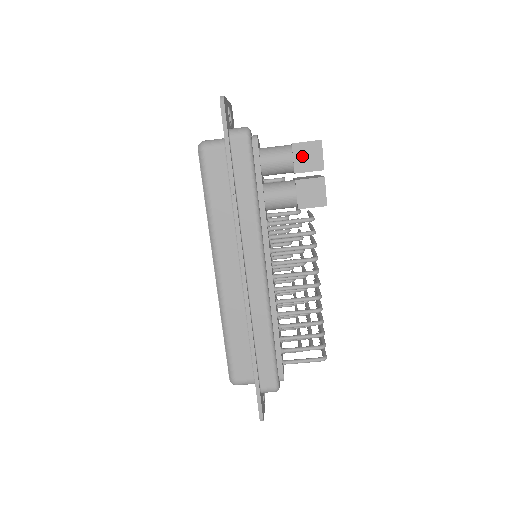
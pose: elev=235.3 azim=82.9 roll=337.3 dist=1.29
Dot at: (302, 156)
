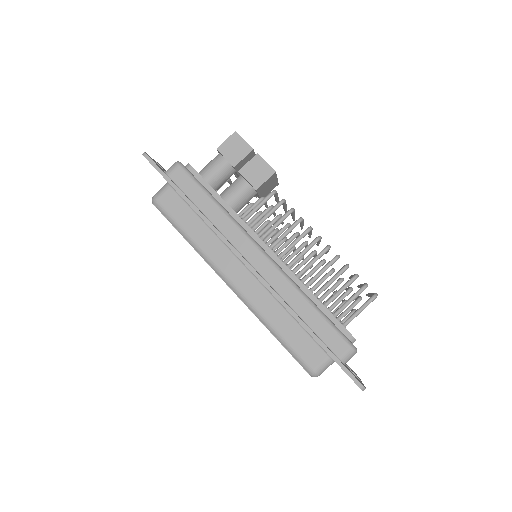
Dot at: (230, 152)
